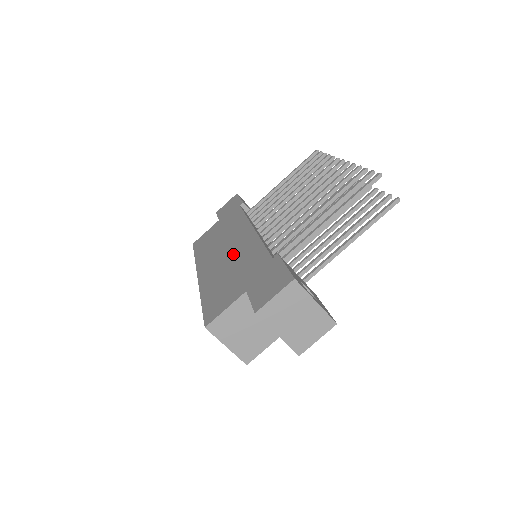
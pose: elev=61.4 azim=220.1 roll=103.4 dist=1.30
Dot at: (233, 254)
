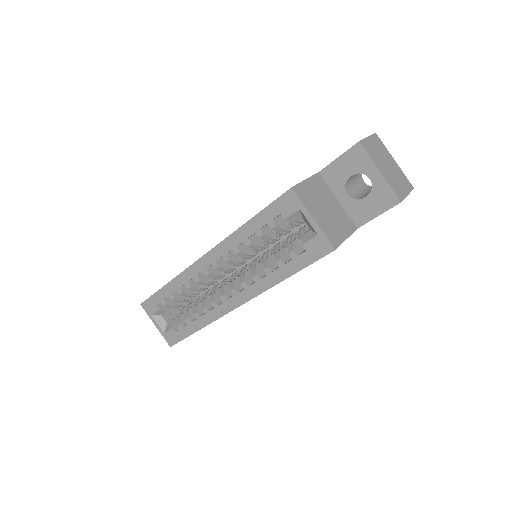
Dot at: occluded
